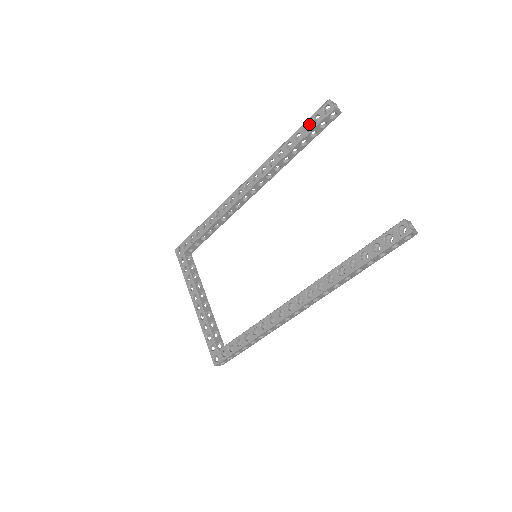
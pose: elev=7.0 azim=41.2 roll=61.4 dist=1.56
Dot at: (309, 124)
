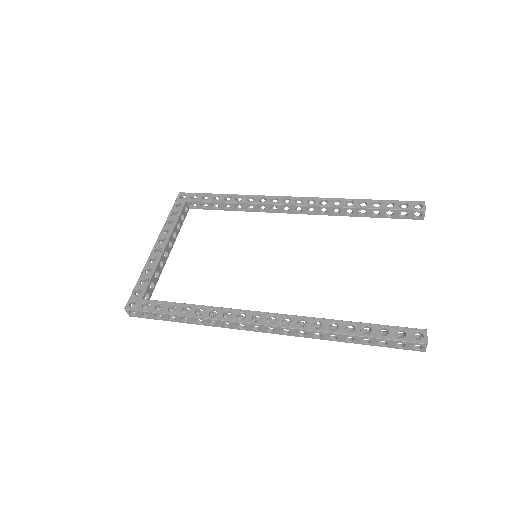
Dot at: (393, 204)
